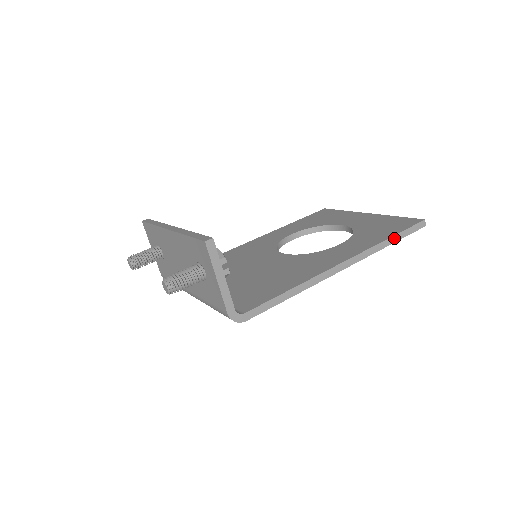
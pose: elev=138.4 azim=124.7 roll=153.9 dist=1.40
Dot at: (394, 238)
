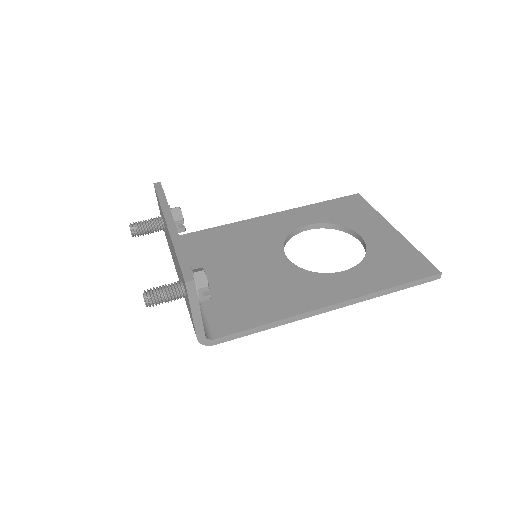
Dot at: (398, 287)
